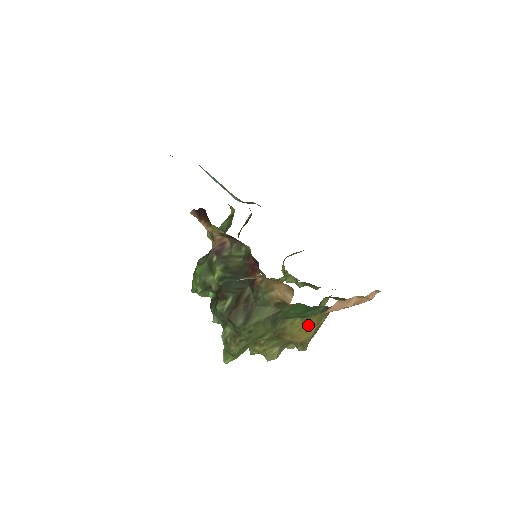
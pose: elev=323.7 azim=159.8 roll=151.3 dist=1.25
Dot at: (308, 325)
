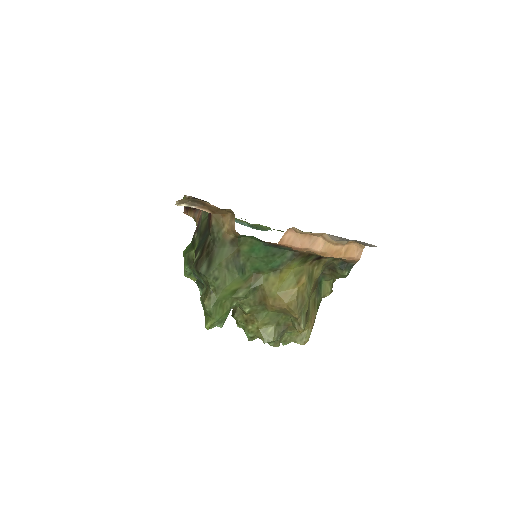
Dot at: (286, 283)
